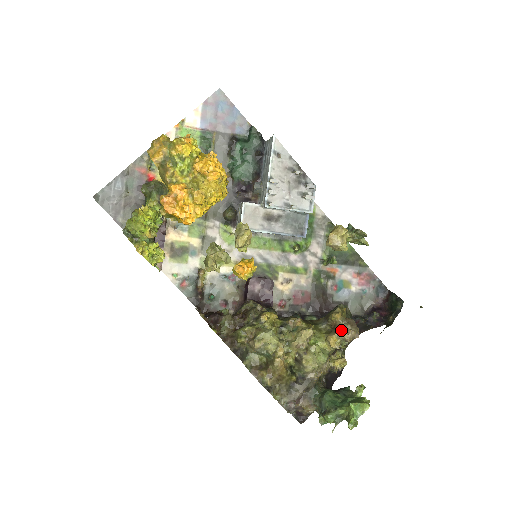
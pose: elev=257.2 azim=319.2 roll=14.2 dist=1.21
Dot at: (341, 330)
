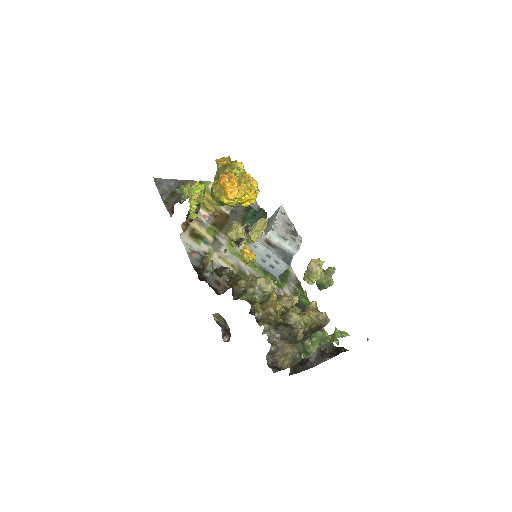
Dot at: (317, 311)
